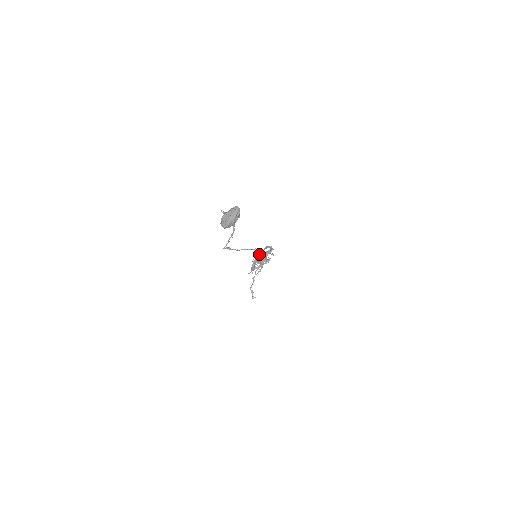
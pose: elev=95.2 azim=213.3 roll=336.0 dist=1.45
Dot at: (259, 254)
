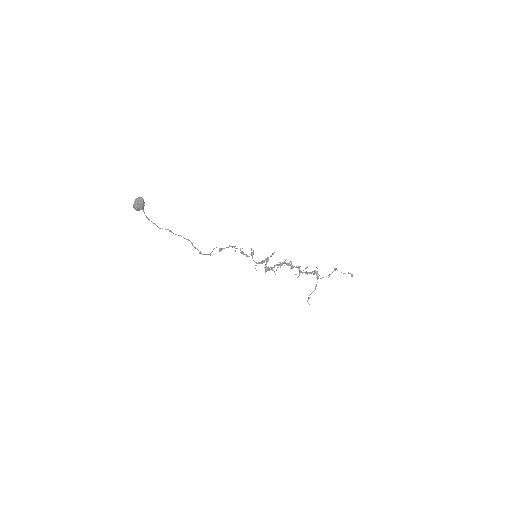
Dot at: (240, 252)
